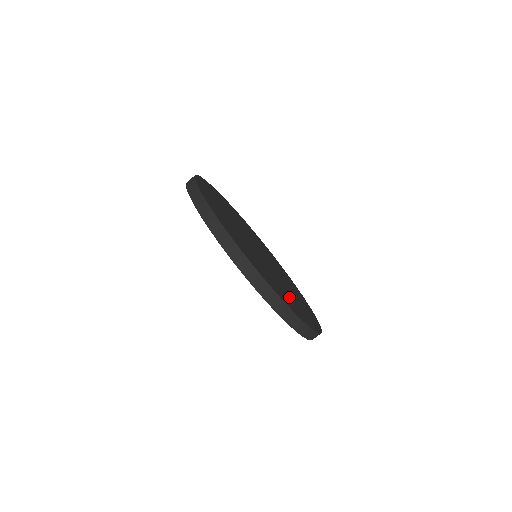
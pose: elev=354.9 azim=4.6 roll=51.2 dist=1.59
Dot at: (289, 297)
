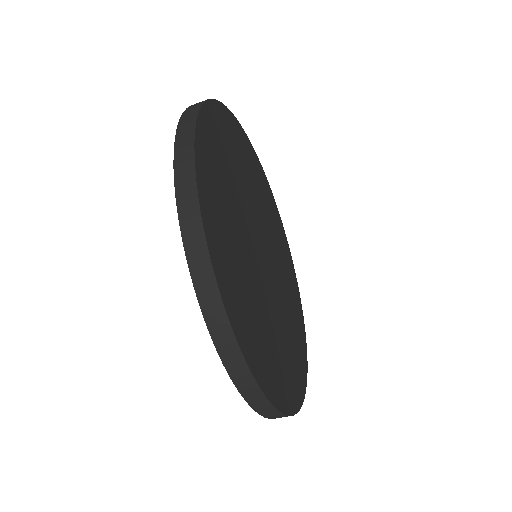
Dot at: (292, 344)
